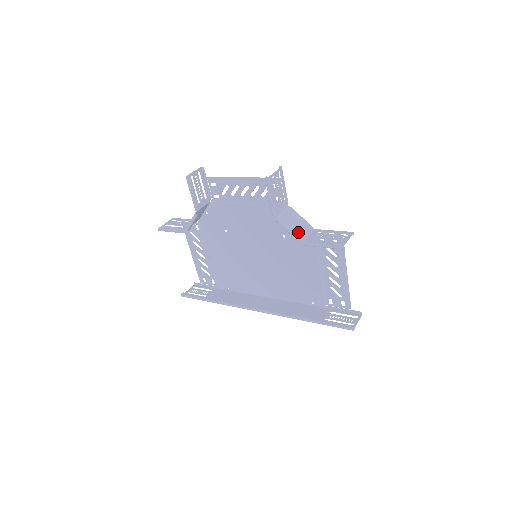
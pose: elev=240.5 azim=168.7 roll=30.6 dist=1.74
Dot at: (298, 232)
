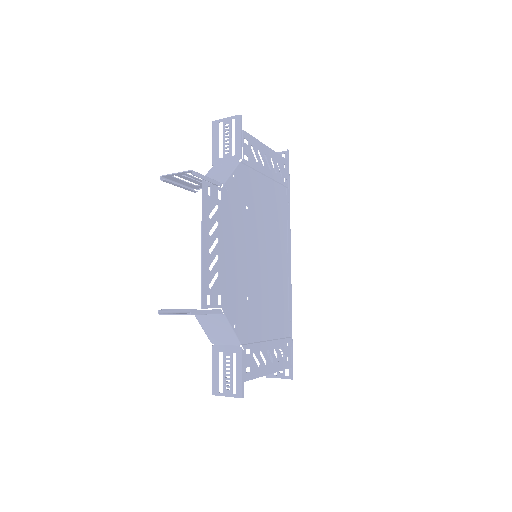
Dot at: (213, 336)
